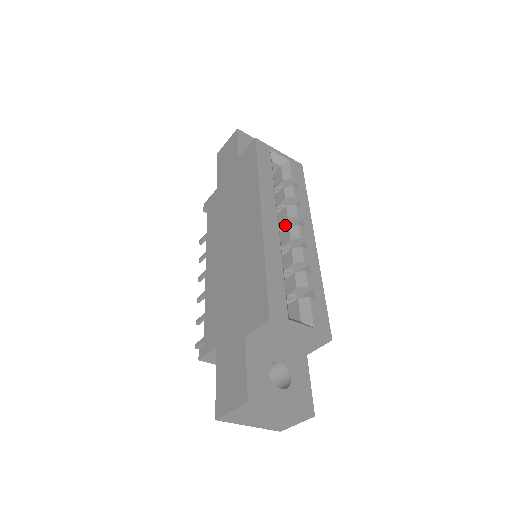
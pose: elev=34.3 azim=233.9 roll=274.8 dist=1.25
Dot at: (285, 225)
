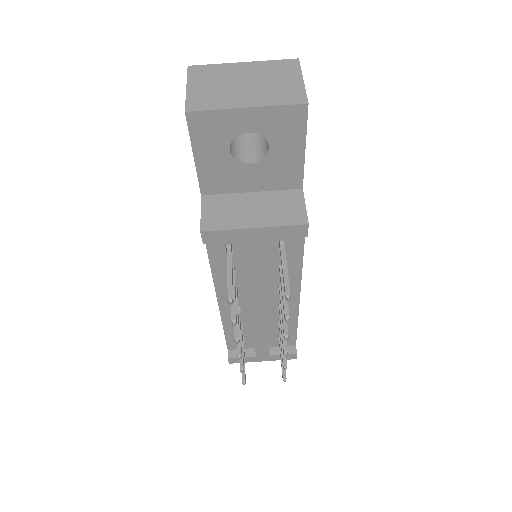
Dot at: occluded
